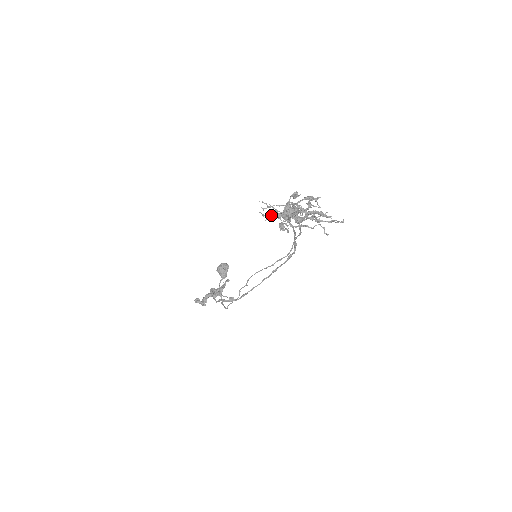
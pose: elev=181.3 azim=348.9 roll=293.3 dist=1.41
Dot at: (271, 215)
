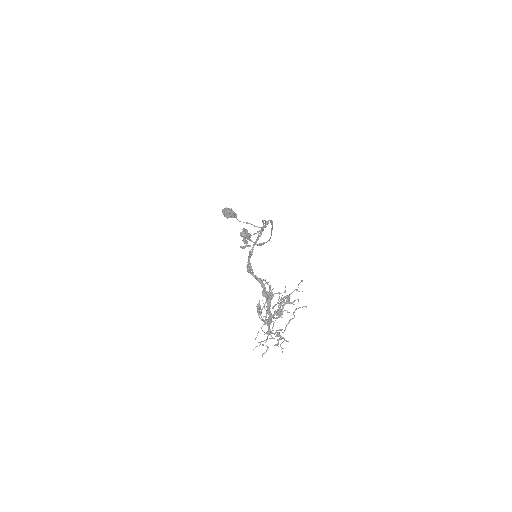
Dot at: (266, 341)
